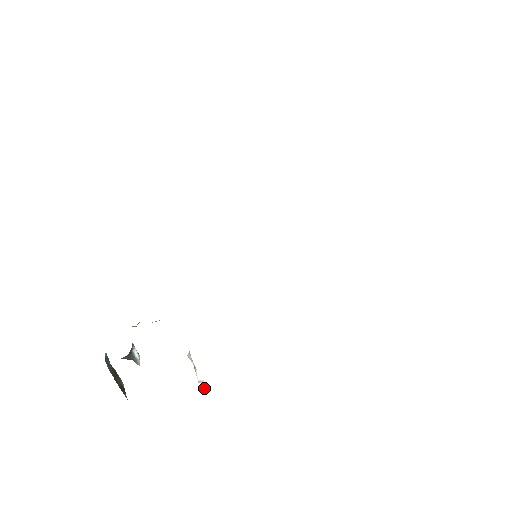
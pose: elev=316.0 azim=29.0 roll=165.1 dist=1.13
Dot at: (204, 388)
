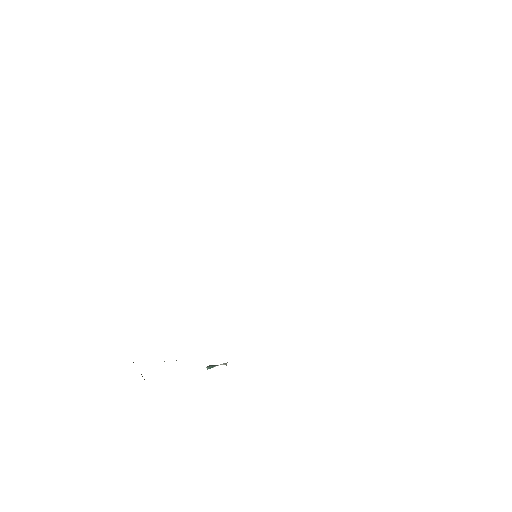
Dot at: (210, 367)
